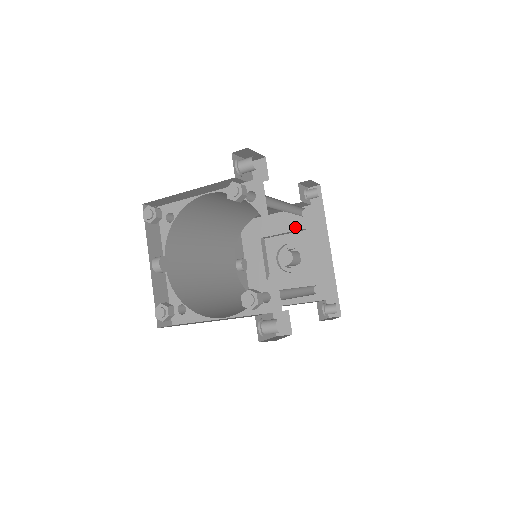
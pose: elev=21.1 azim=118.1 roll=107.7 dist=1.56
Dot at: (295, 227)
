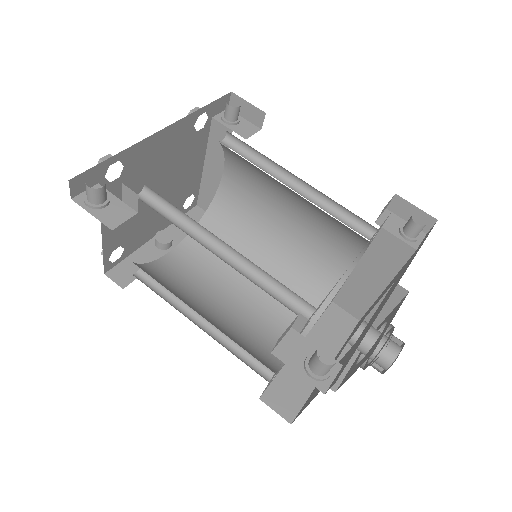
Dot at: (388, 288)
